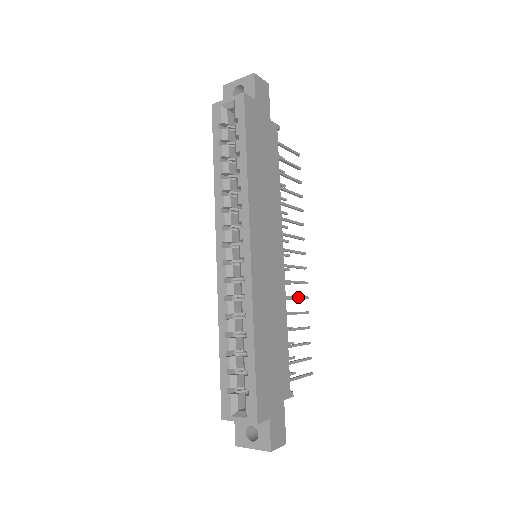
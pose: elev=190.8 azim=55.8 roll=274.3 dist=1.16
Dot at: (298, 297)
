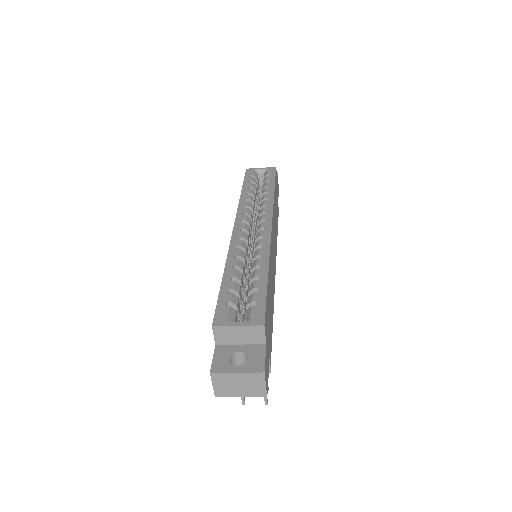
Dot at: occluded
